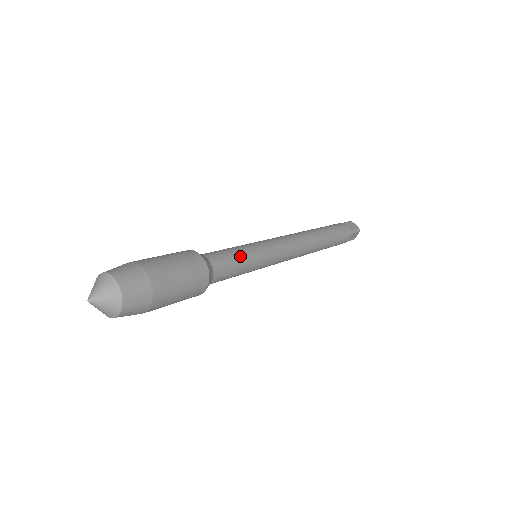
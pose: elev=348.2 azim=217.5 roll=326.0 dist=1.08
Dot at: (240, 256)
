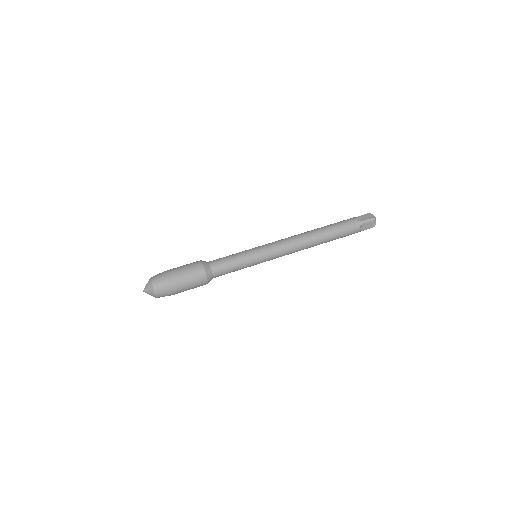
Dot at: (237, 270)
